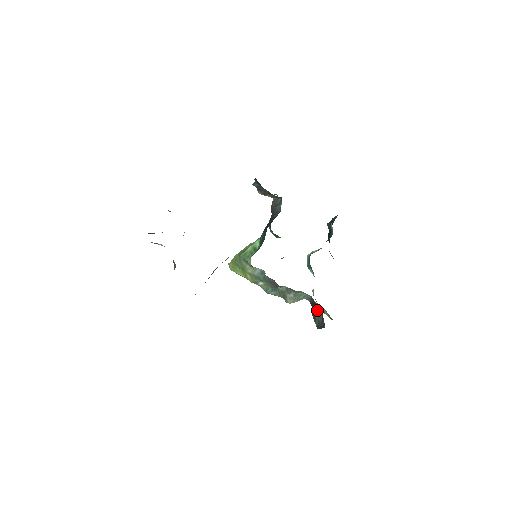
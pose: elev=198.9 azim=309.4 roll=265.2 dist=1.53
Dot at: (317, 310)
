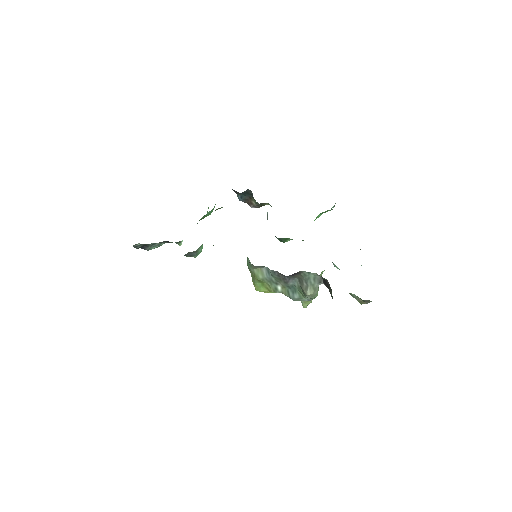
Dot at: (328, 286)
